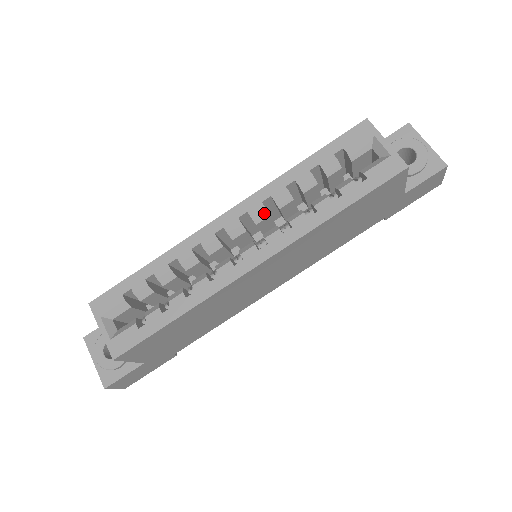
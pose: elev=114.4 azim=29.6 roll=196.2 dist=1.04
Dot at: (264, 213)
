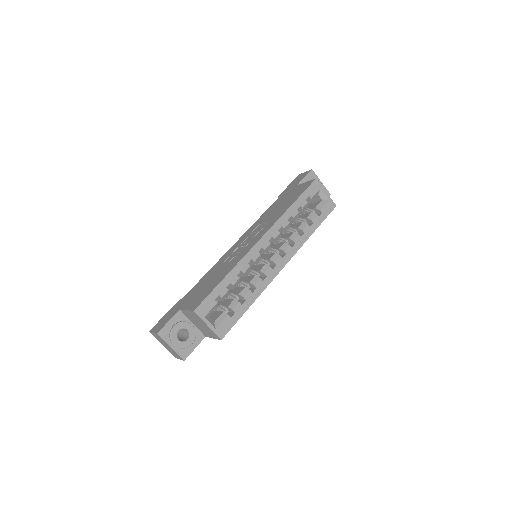
Dot at: (279, 236)
